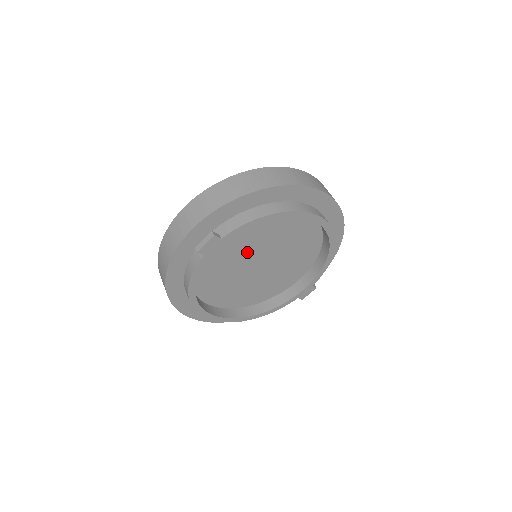
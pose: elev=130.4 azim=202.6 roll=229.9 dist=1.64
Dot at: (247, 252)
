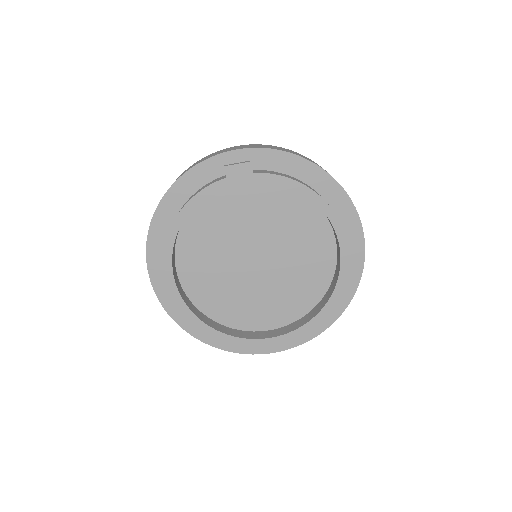
Dot at: (256, 232)
